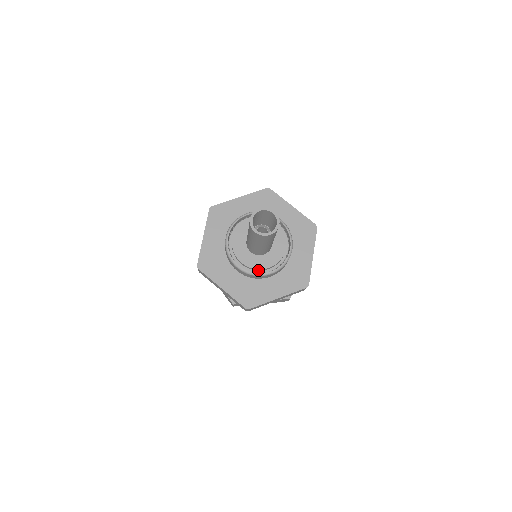
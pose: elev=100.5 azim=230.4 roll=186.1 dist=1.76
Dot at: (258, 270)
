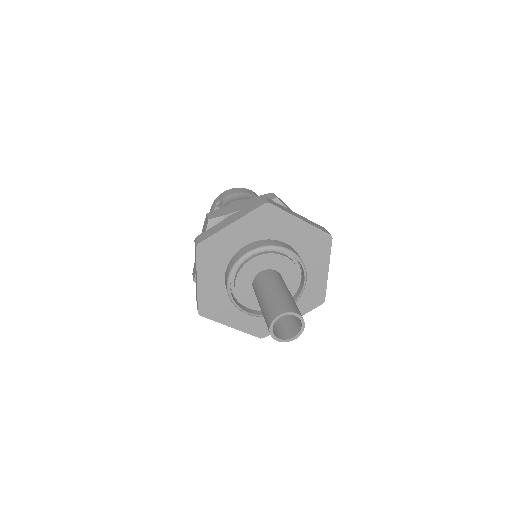
Dot at: occluded
